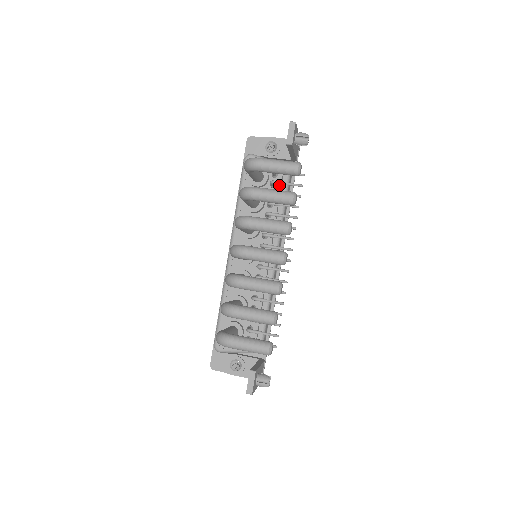
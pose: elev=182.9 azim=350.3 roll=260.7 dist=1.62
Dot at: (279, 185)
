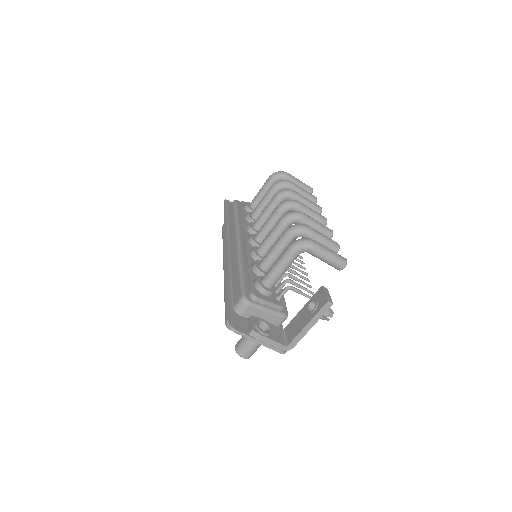
Dot at: occluded
